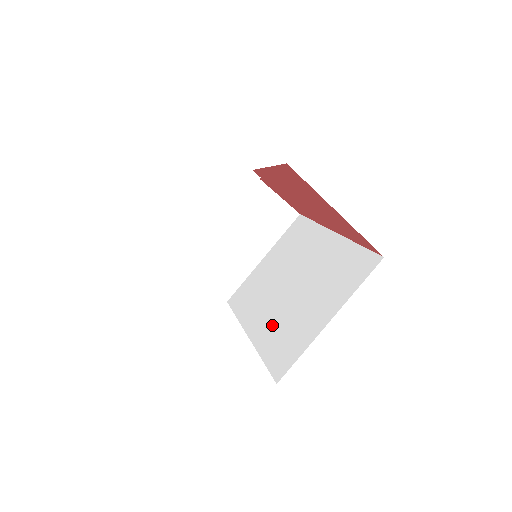
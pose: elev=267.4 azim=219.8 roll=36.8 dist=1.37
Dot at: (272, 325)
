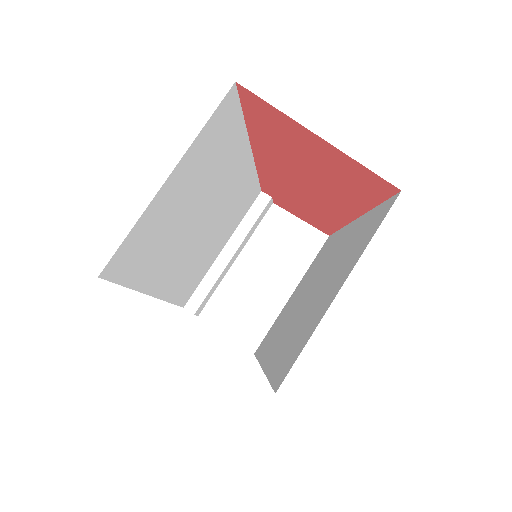
Dot at: (285, 340)
